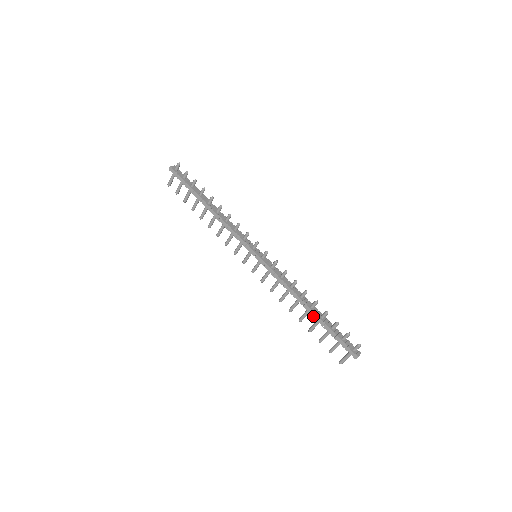
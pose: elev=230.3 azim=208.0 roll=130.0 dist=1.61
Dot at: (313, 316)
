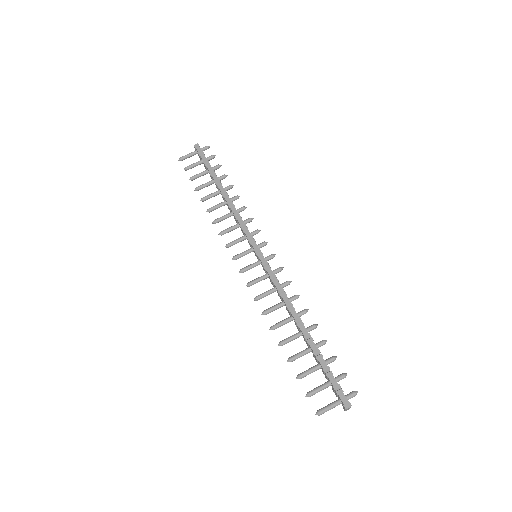
Dot at: (307, 339)
